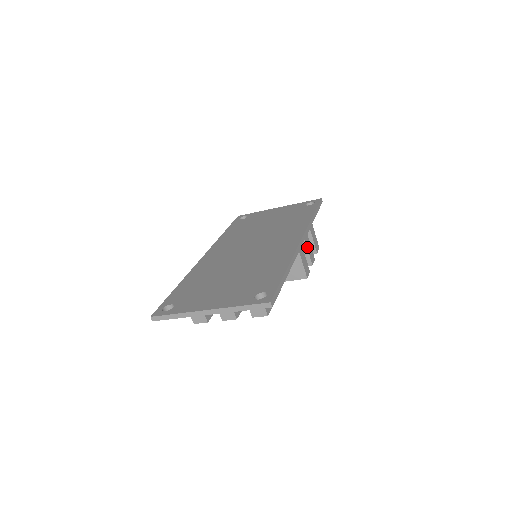
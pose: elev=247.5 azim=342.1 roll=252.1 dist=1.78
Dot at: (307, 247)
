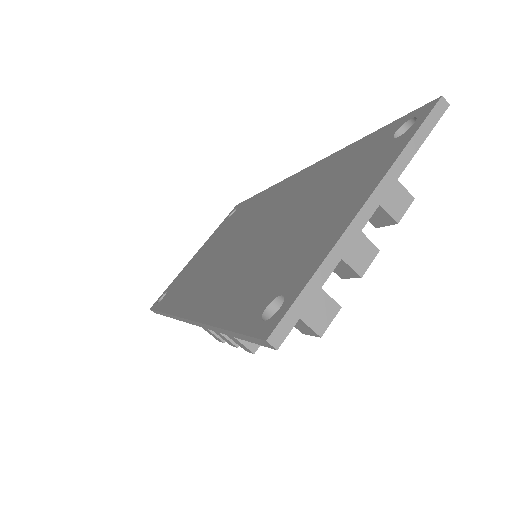
Dot at: occluded
